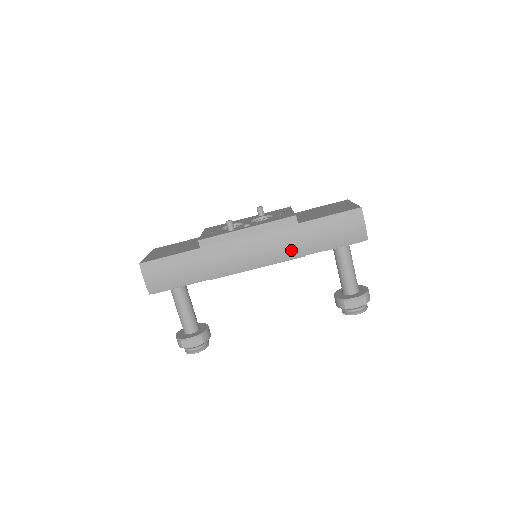
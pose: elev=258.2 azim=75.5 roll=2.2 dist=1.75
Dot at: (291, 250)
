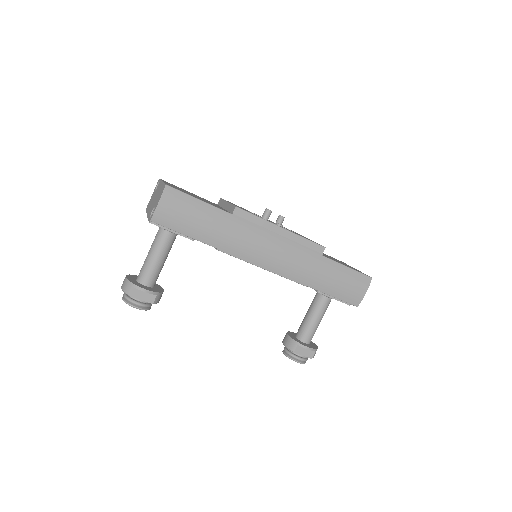
Dot at: (301, 273)
